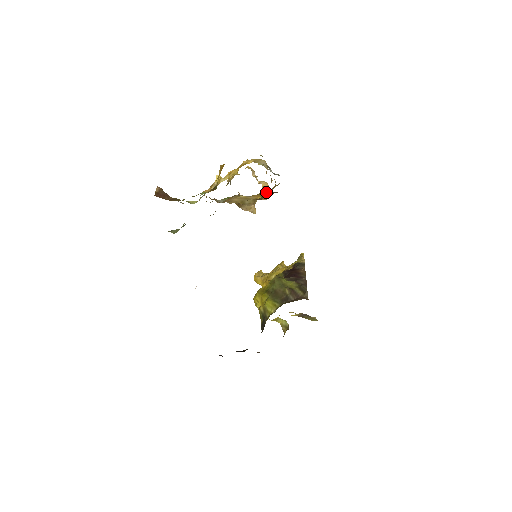
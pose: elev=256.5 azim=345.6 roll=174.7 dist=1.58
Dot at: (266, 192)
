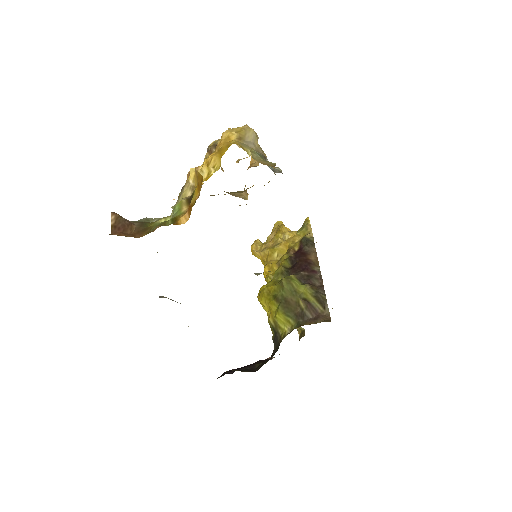
Dot at: occluded
